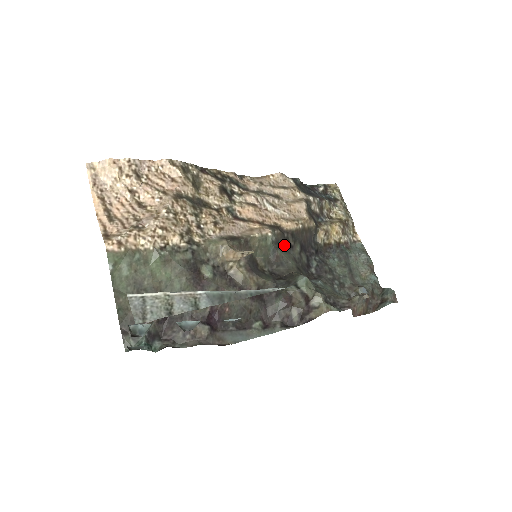
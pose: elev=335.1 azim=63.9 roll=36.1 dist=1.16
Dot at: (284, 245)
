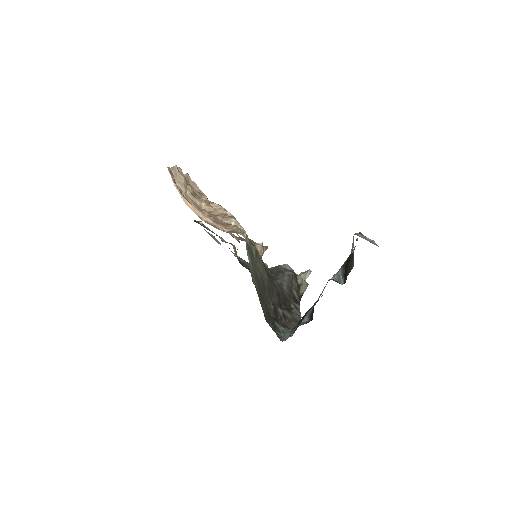
Dot at: occluded
